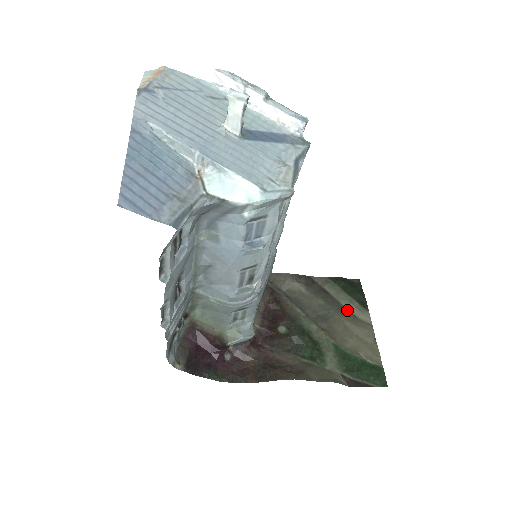
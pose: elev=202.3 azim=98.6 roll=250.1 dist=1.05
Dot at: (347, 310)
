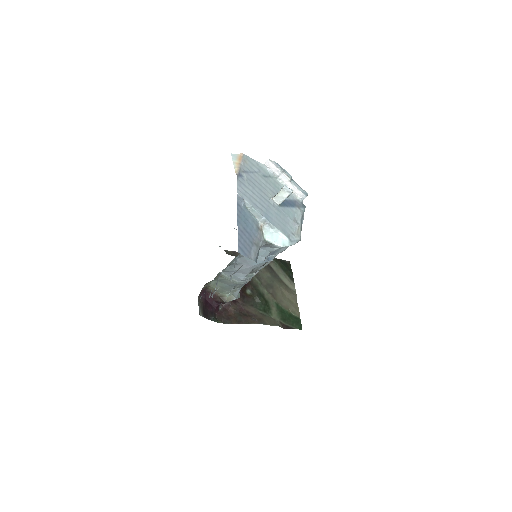
Dot at: (283, 281)
